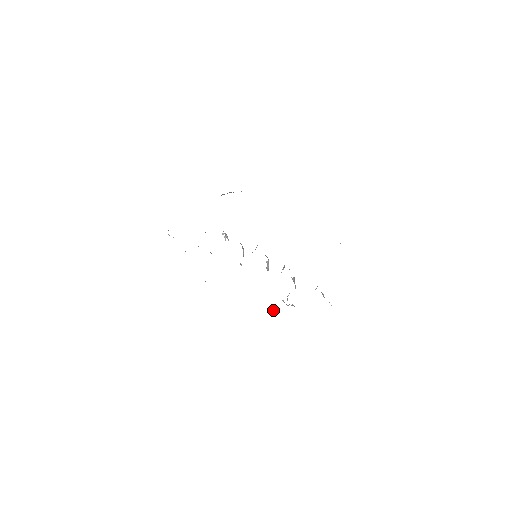
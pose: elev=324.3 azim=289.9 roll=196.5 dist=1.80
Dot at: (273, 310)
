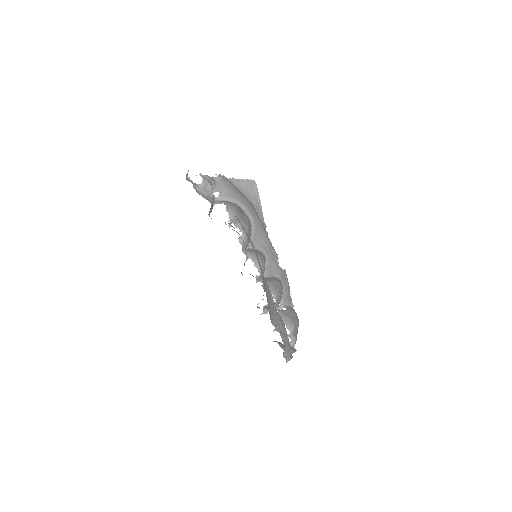
Dot at: (285, 271)
